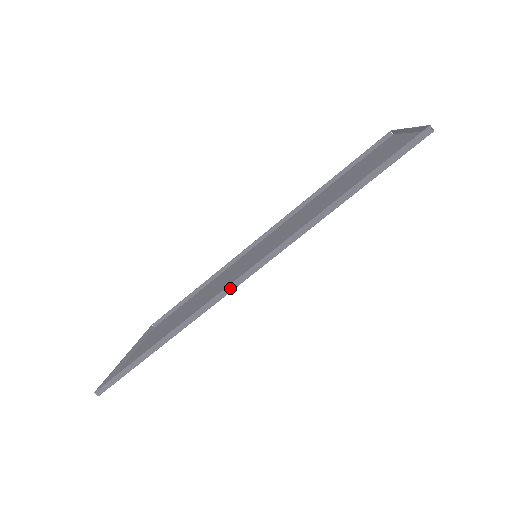
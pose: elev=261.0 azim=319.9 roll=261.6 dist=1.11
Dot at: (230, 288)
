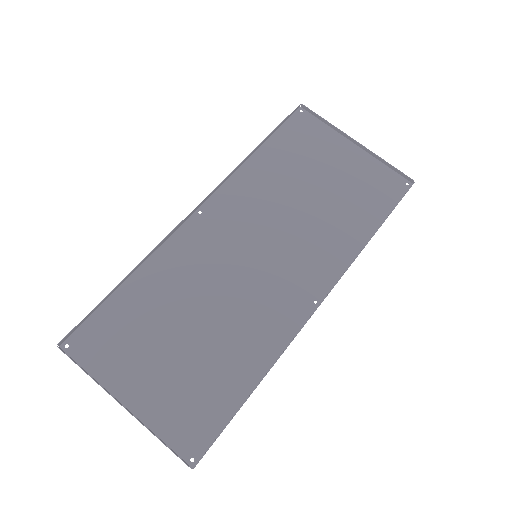
Dot at: occluded
